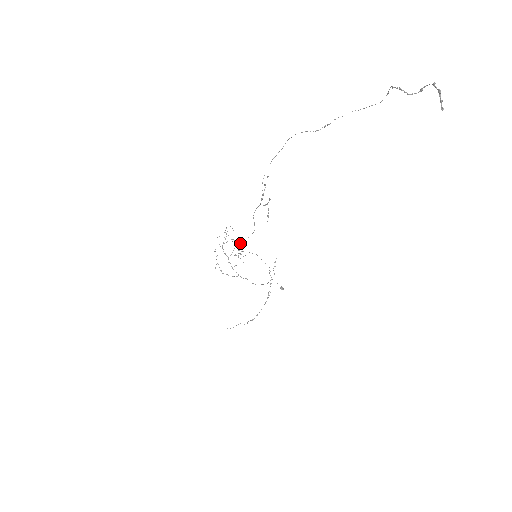
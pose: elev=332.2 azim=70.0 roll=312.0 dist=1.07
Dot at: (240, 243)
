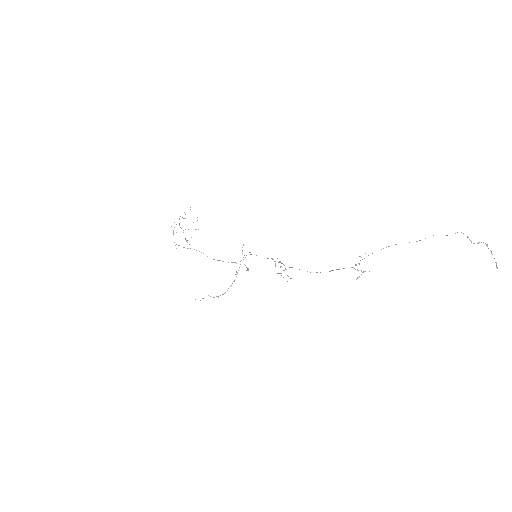
Dot at: (197, 220)
